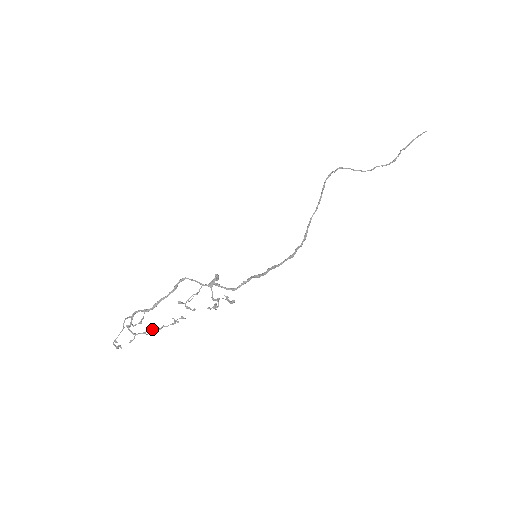
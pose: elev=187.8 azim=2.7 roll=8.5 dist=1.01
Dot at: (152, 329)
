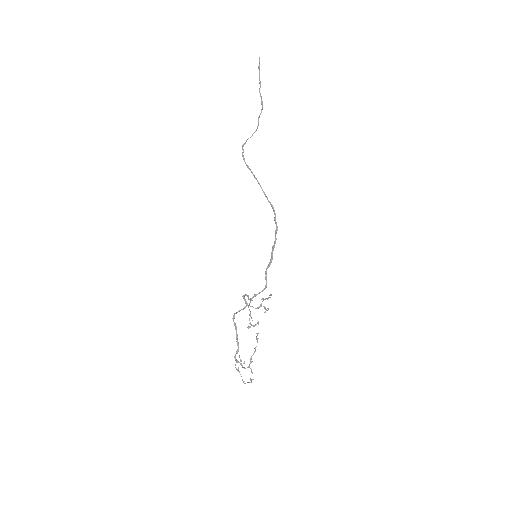
Dot at: (251, 356)
